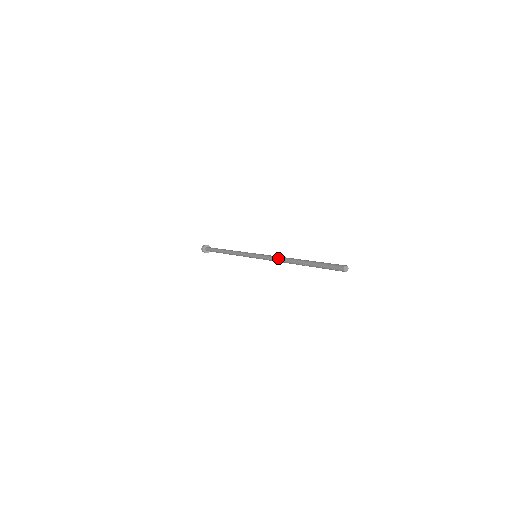
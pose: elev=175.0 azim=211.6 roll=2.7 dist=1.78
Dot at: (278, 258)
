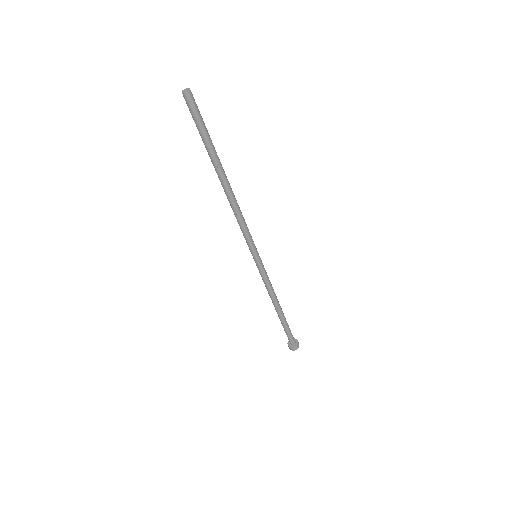
Dot at: (234, 214)
